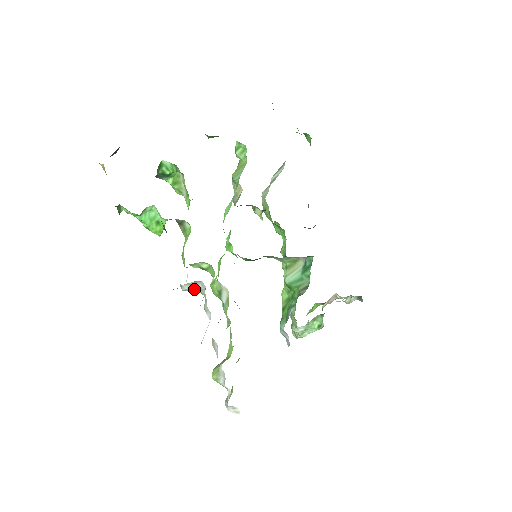
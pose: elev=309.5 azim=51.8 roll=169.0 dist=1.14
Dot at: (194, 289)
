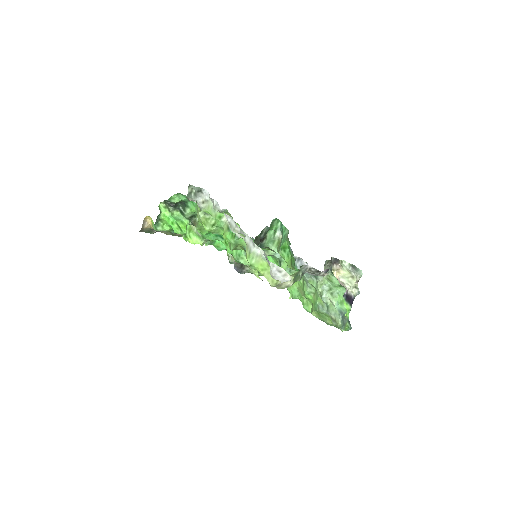
Dot at: (205, 202)
